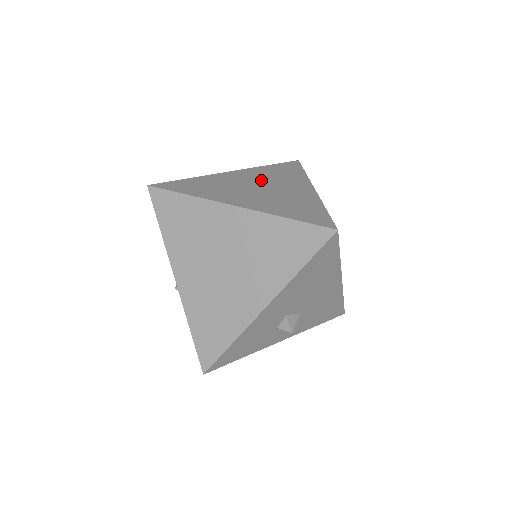
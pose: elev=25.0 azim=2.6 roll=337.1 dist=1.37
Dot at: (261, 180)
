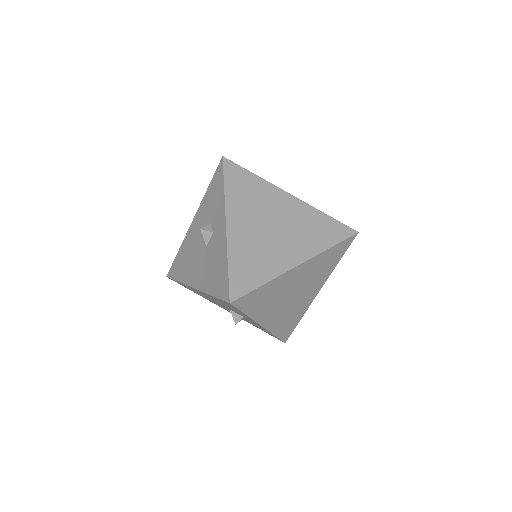
Dot at: (258, 216)
